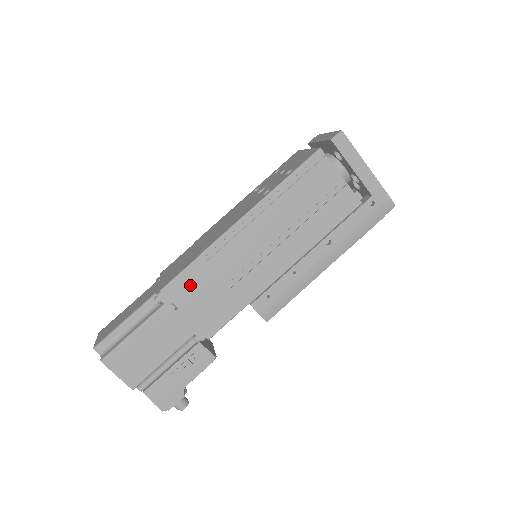
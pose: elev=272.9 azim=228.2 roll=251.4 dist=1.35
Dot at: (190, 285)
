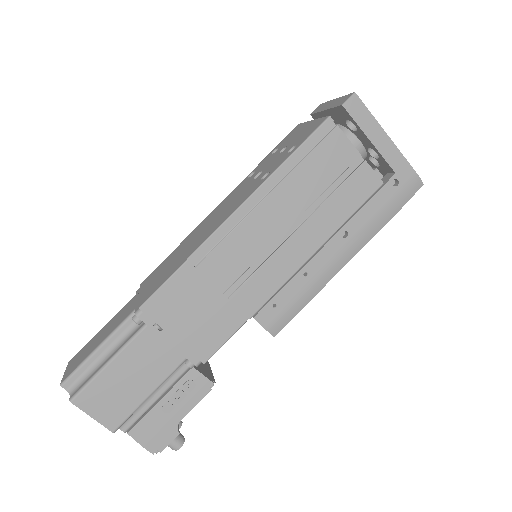
Dot at: (176, 299)
